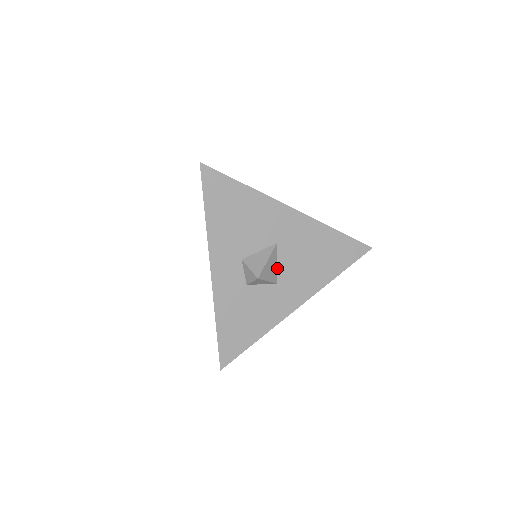
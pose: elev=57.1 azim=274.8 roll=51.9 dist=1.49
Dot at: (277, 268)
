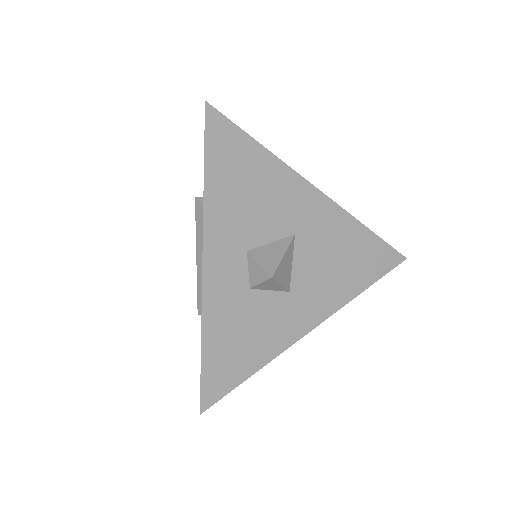
Dot at: (292, 270)
